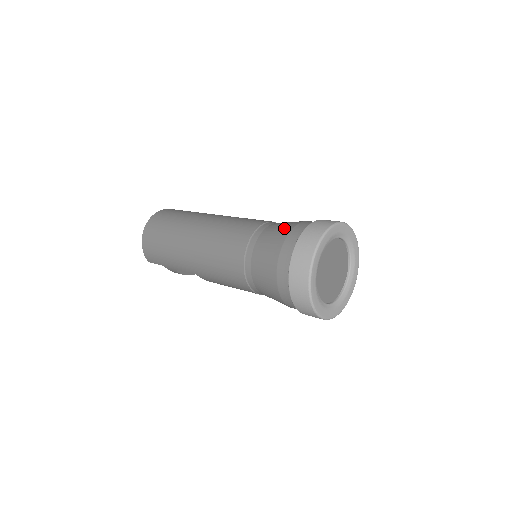
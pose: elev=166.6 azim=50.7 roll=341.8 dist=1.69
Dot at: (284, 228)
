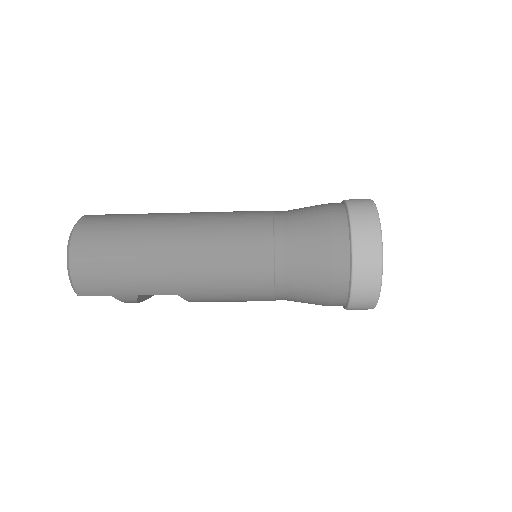
Dot at: (315, 213)
